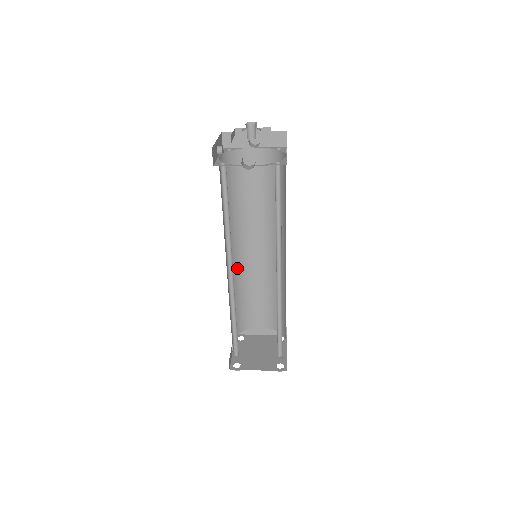
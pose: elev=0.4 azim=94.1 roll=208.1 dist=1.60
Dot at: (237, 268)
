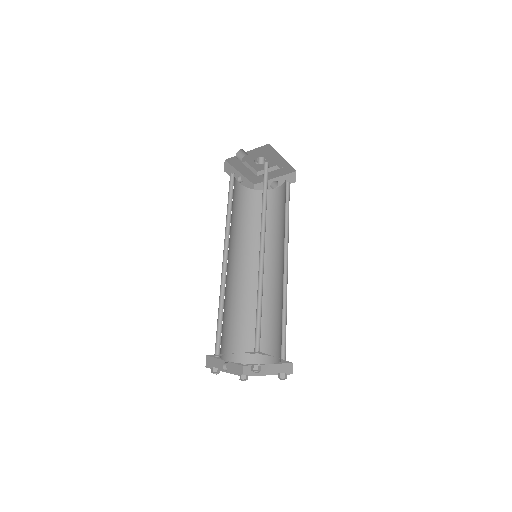
Dot at: (248, 287)
